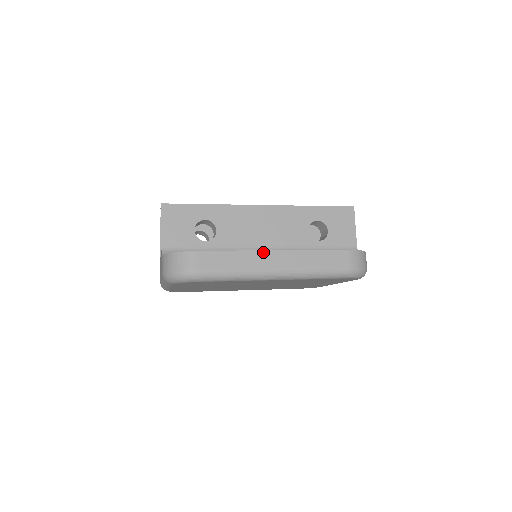
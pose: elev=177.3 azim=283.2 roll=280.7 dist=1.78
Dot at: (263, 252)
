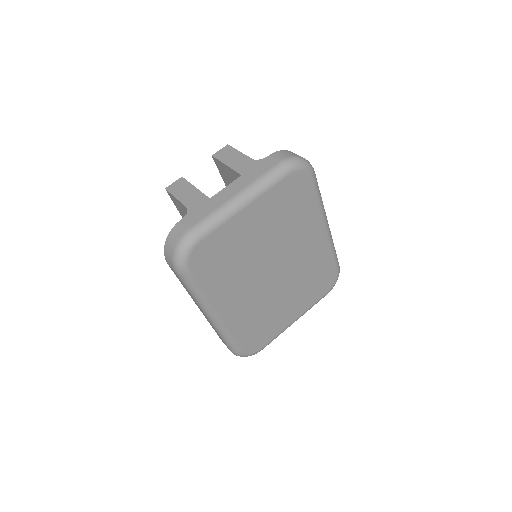
Dot at: occluded
